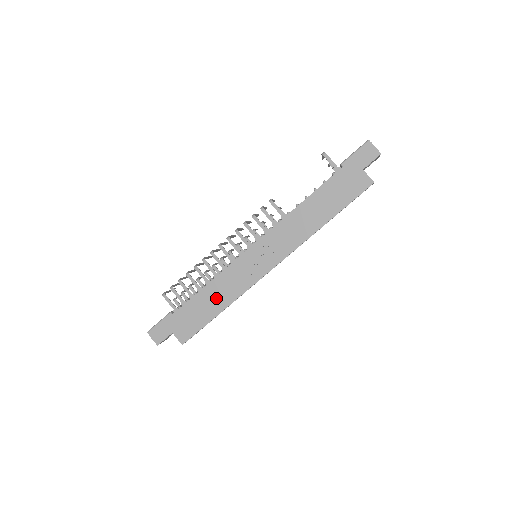
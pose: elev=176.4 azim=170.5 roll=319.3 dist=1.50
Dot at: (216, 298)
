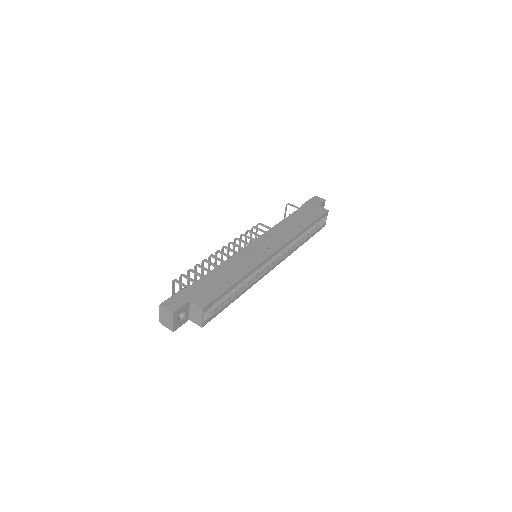
Dot at: (231, 272)
